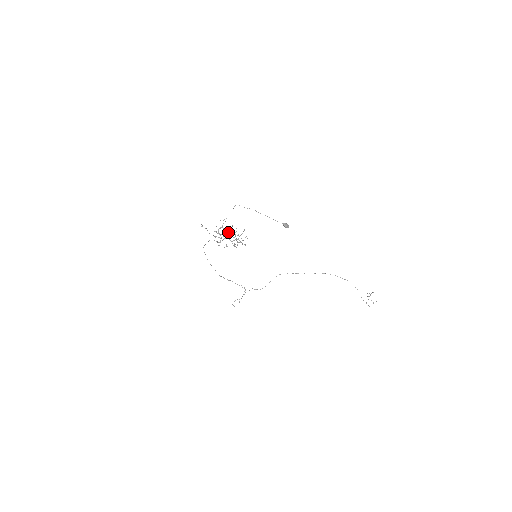
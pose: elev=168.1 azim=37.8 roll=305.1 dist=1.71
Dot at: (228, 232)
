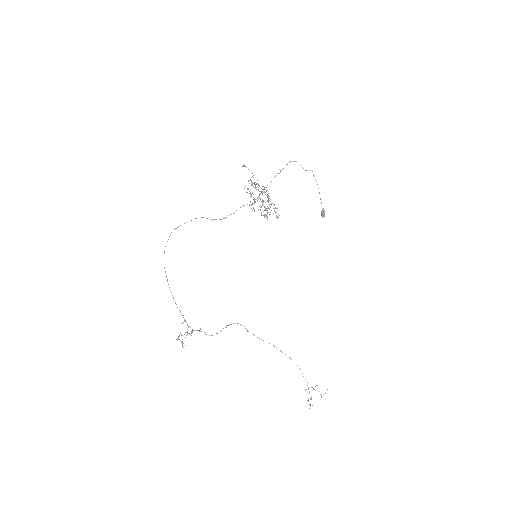
Dot at: (253, 199)
